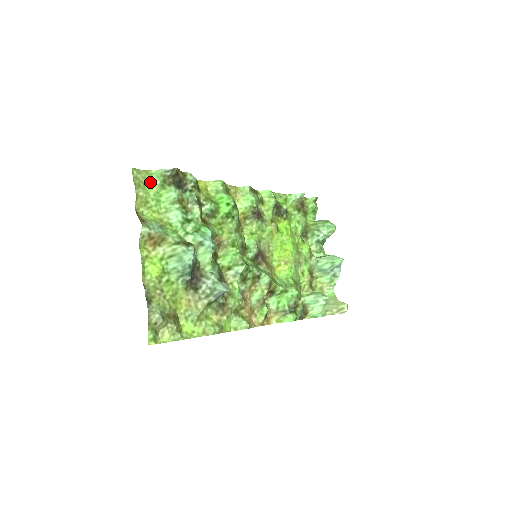
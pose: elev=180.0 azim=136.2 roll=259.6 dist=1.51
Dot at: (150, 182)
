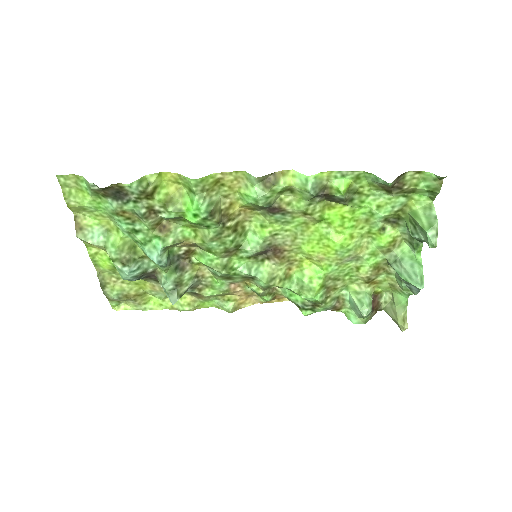
Dot at: (83, 189)
